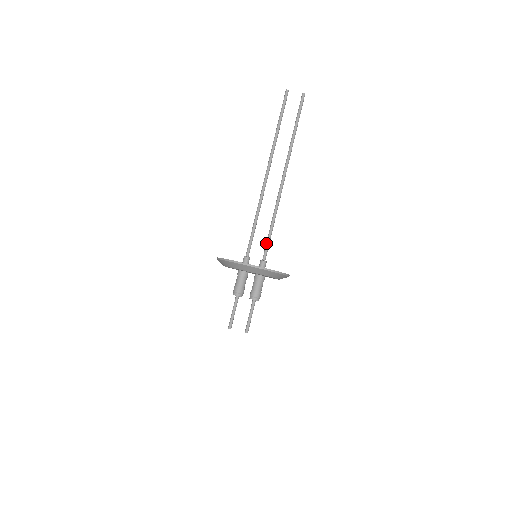
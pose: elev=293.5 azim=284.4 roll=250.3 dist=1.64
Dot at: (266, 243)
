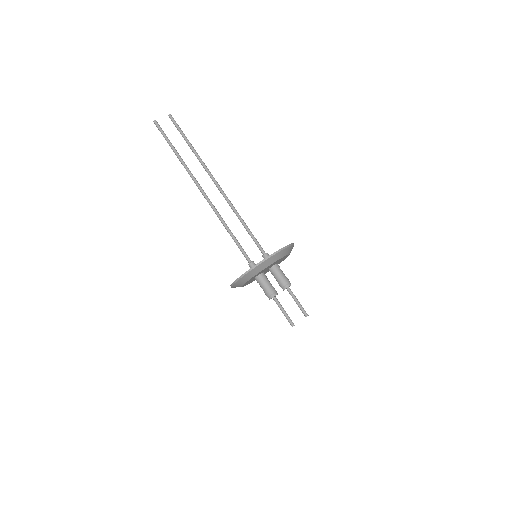
Dot at: (253, 240)
